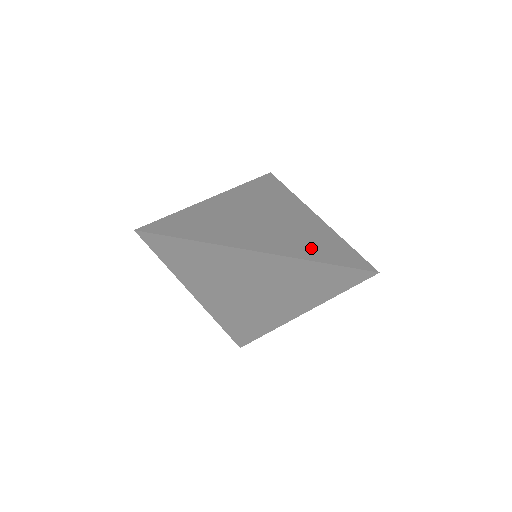
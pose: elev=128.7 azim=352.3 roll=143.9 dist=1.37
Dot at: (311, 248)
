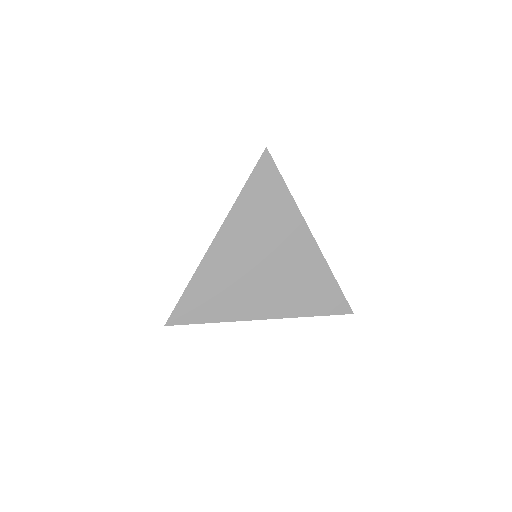
Dot at: occluded
